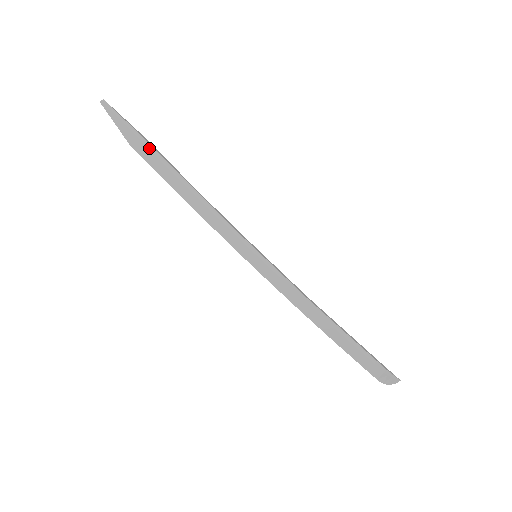
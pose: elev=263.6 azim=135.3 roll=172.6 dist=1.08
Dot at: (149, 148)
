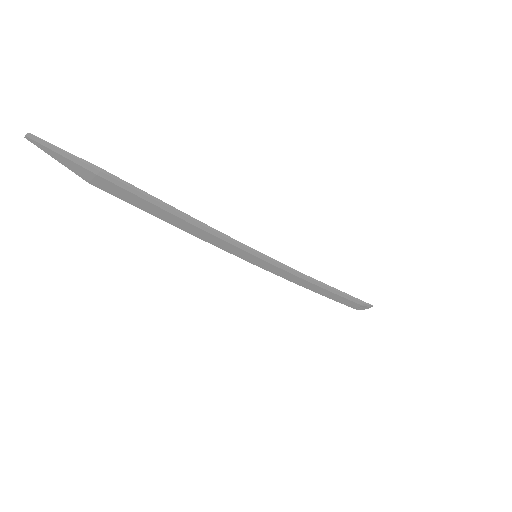
Dot at: (117, 184)
